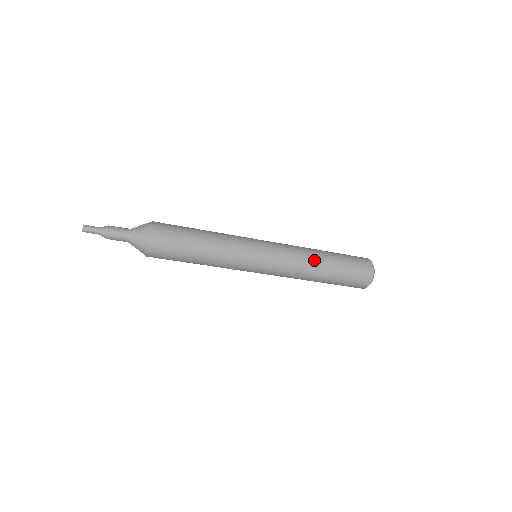
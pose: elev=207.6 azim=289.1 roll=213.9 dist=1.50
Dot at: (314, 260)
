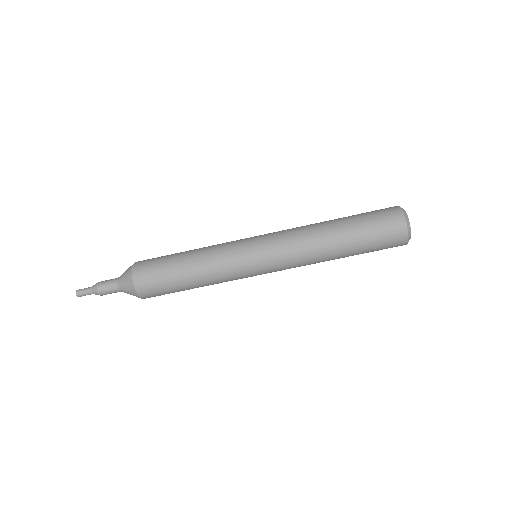
Dot at: (319, 232)
